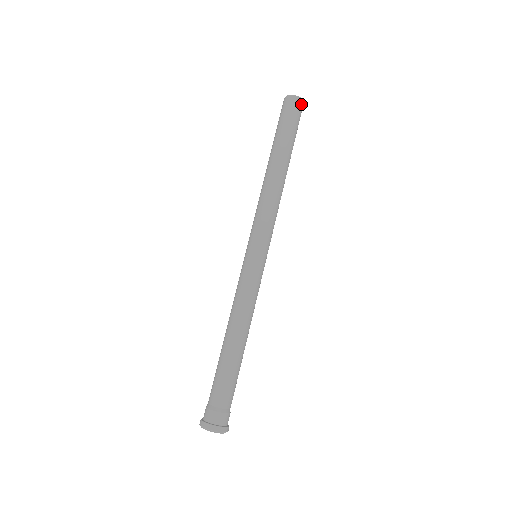
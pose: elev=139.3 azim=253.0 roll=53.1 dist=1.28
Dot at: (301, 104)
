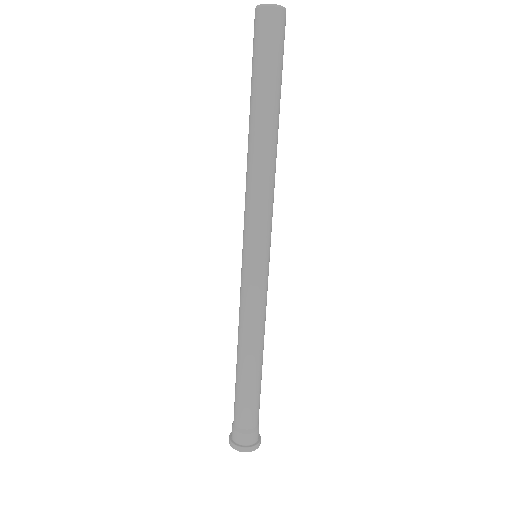
Dot at: (284, 17)
